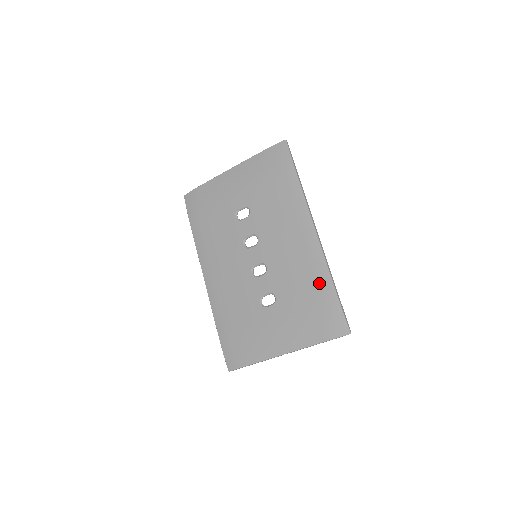
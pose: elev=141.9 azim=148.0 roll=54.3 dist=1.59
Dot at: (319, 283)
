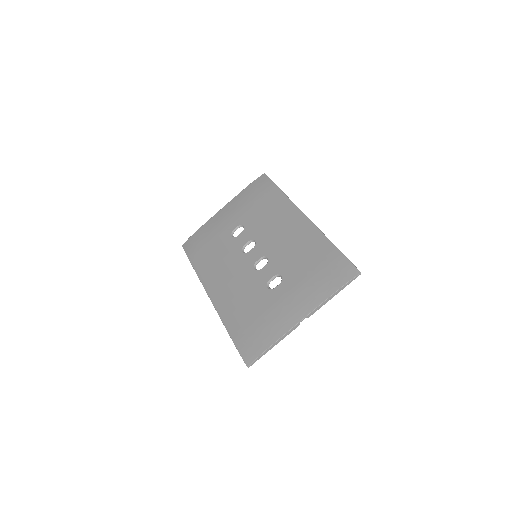
Dot at: (319, 247)
